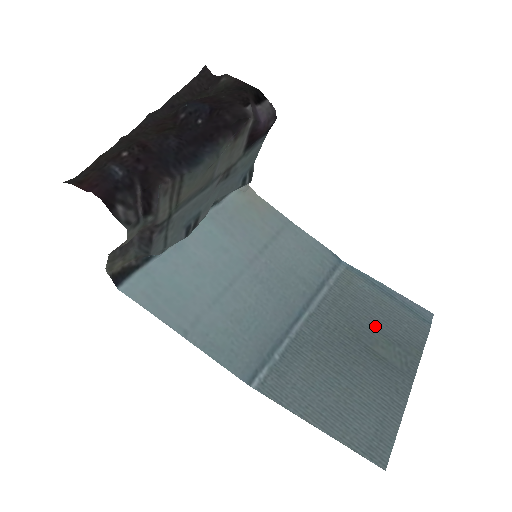
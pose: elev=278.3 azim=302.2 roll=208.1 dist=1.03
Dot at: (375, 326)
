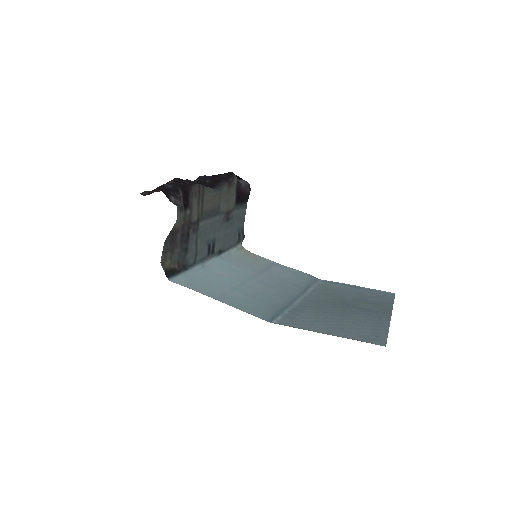
Dot at: (353, 298)
